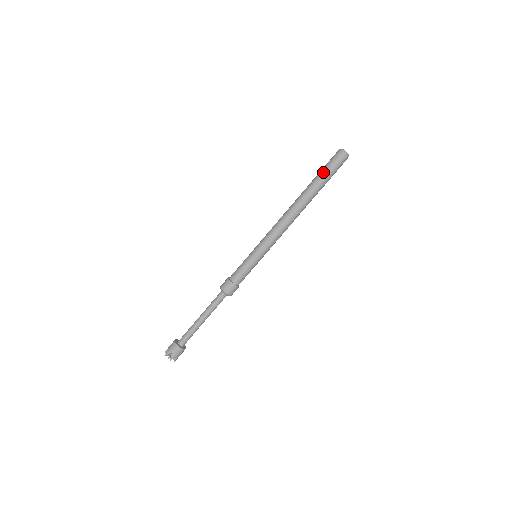
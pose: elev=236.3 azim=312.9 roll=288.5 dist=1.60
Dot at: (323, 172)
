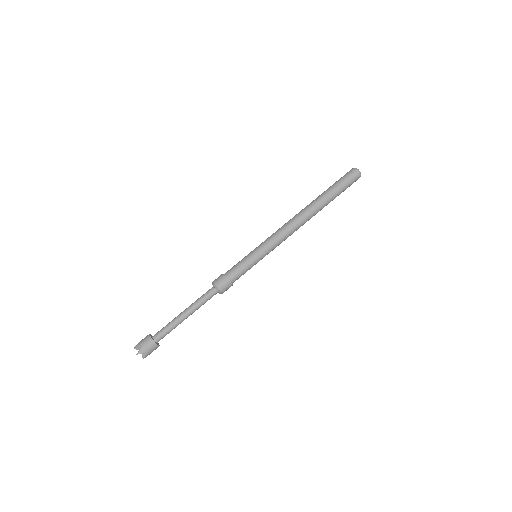
Dot at: (335, 184)
